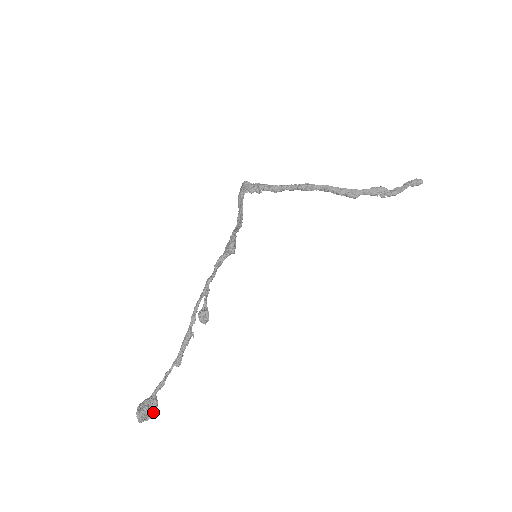
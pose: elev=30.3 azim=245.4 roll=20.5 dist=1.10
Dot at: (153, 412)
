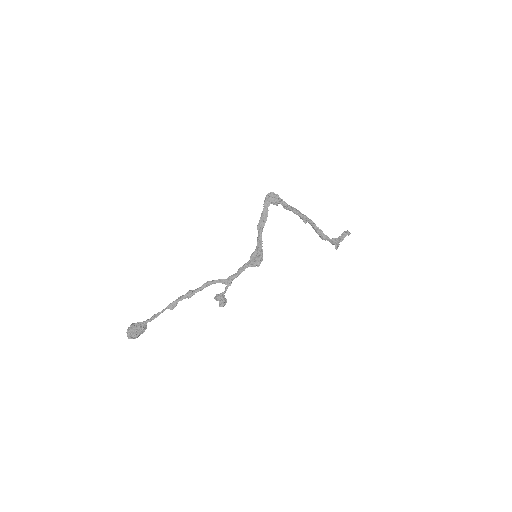
Dot at: occluded
